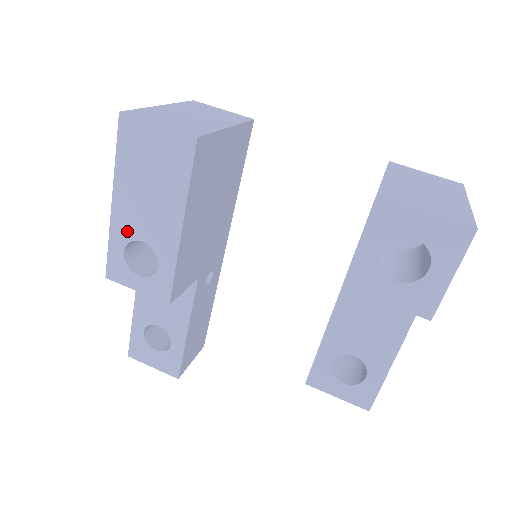
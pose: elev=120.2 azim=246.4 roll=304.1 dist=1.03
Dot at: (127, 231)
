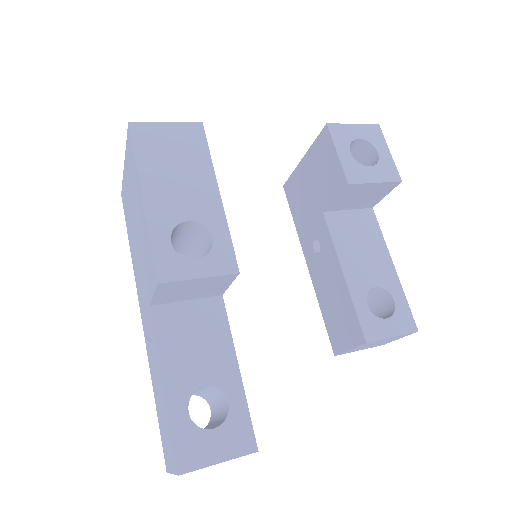
Dot at: (167, 218)
